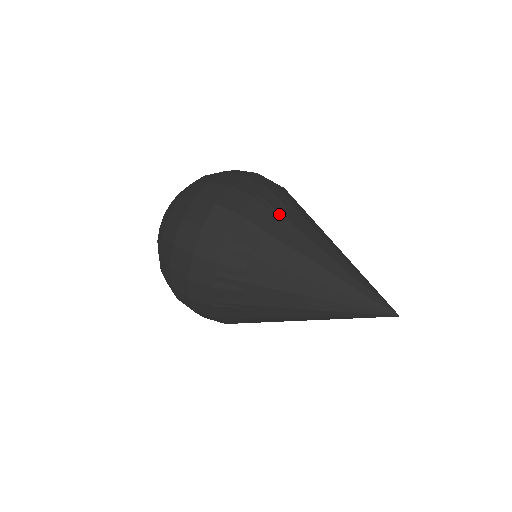
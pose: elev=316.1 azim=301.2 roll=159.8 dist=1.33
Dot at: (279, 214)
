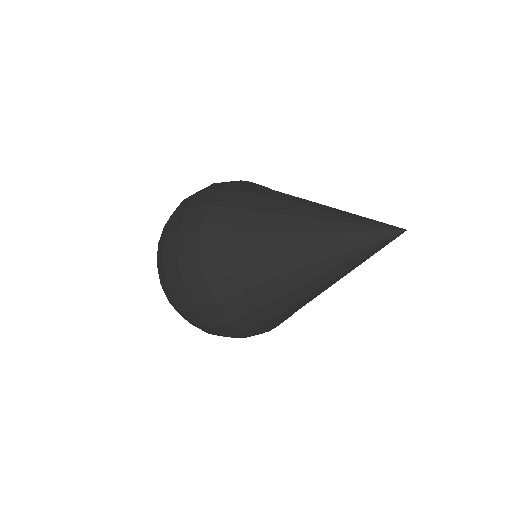
Dot at: occluded
